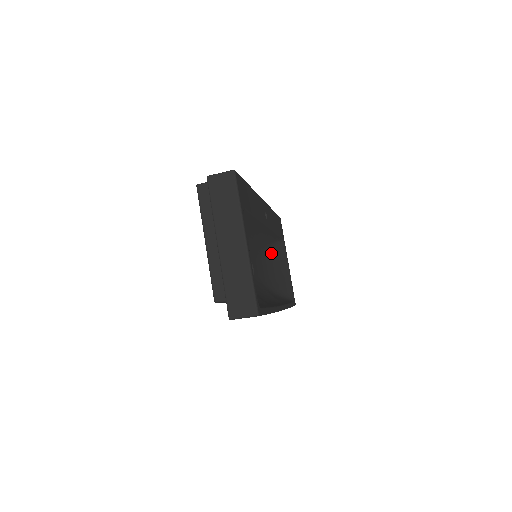
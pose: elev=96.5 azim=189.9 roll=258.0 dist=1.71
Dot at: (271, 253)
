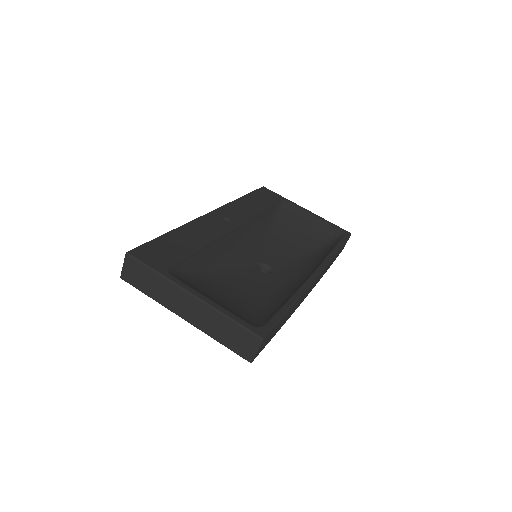
Dot at: (281, 225)
